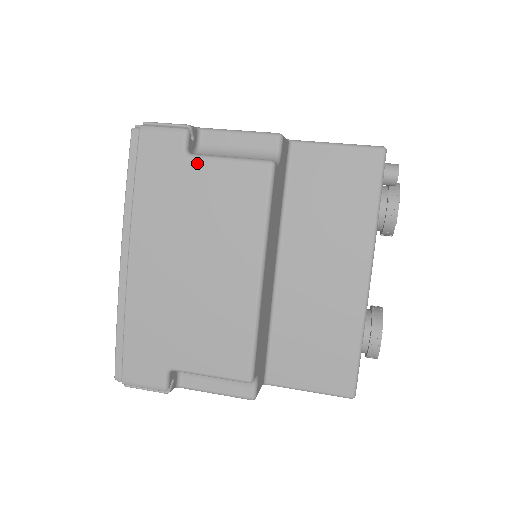
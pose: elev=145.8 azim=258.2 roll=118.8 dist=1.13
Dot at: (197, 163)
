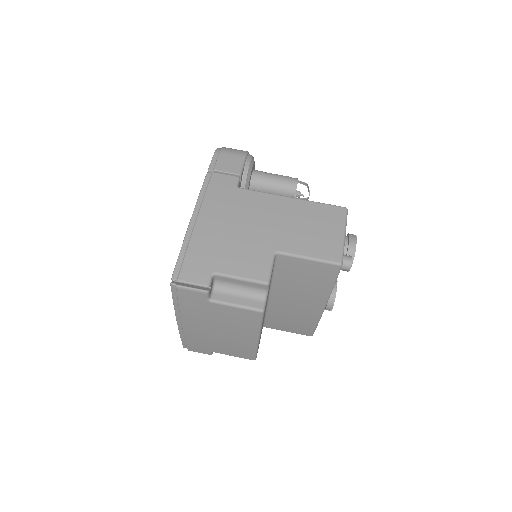
Dot at: (216, 305)
